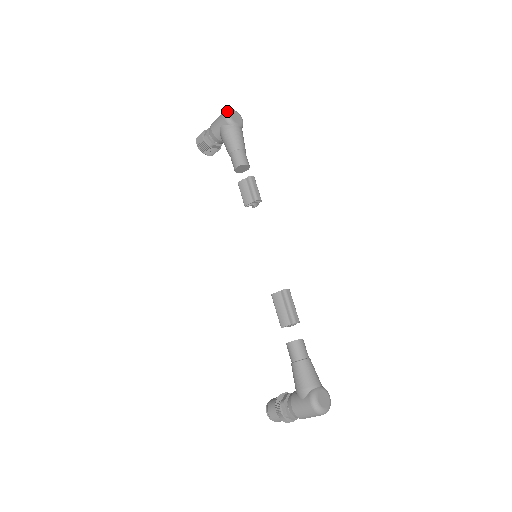
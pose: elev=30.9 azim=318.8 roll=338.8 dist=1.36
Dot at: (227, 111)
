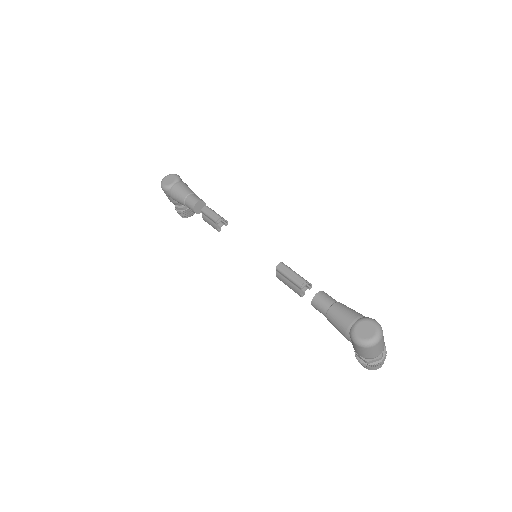
Dot at: (161, 184)
